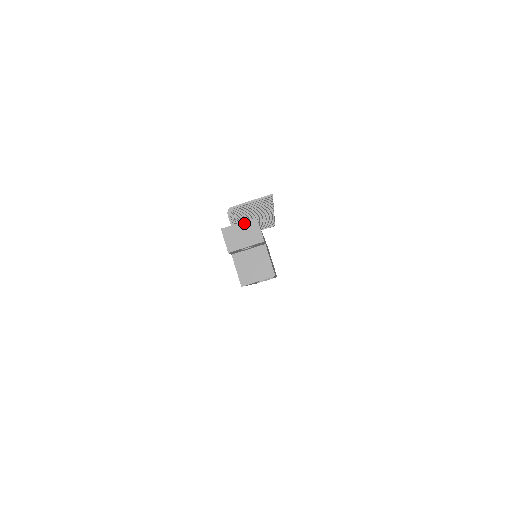
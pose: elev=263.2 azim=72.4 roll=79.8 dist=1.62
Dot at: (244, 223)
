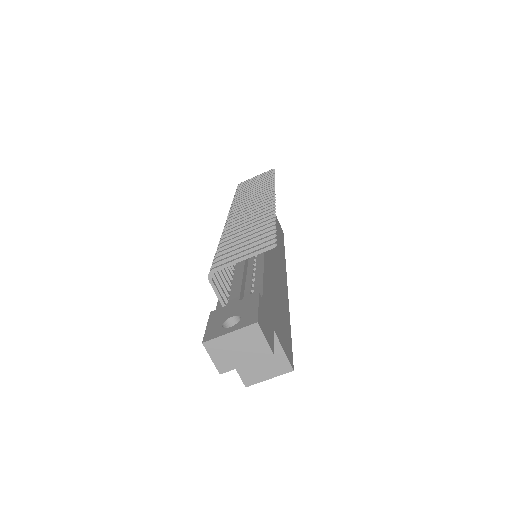
Dot at: (238, 332)
